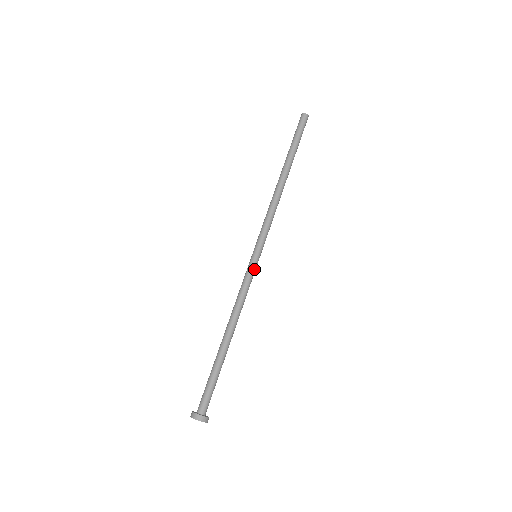
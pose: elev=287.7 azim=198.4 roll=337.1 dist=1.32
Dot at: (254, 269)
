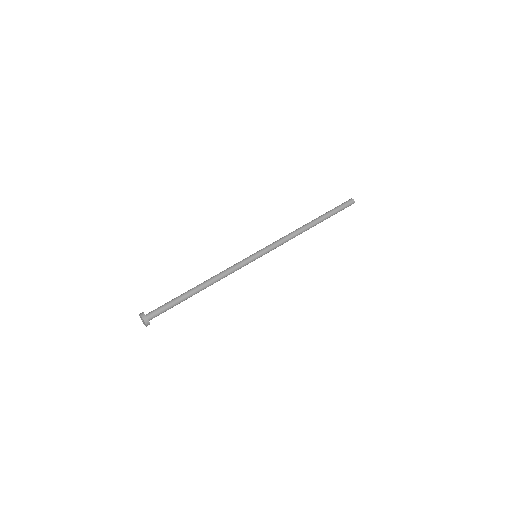
Dot at: (247, 259)
